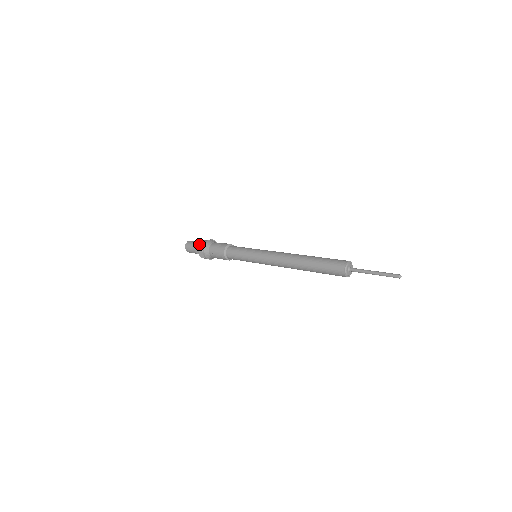
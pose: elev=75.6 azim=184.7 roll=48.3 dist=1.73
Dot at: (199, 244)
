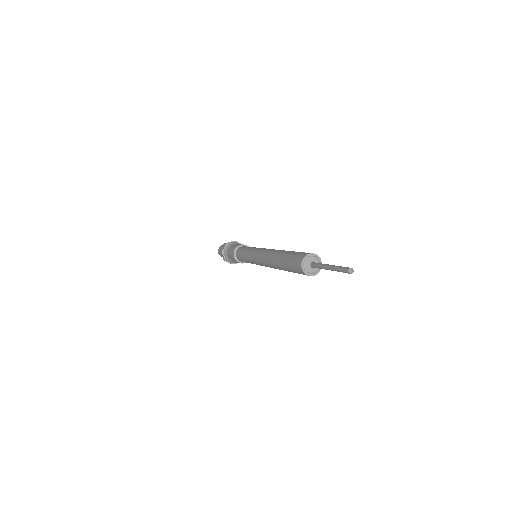
Dot at: (224, 244)
